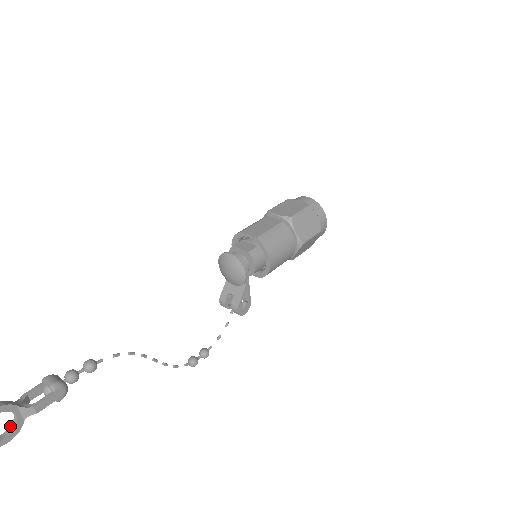
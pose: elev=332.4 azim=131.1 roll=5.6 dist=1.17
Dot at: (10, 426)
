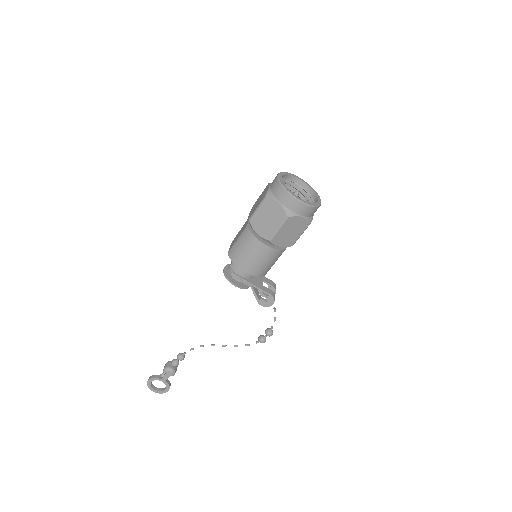
Dot at: (167, 383)
